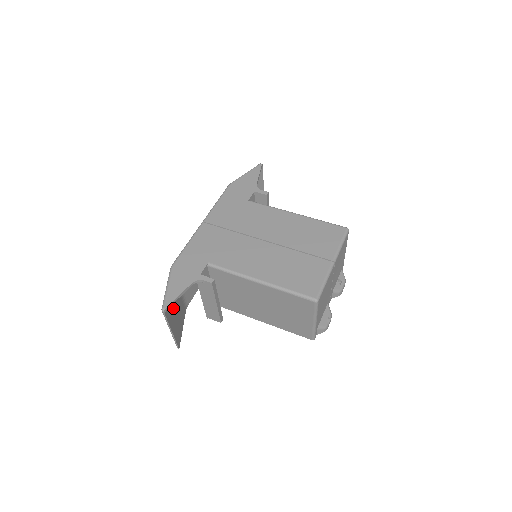
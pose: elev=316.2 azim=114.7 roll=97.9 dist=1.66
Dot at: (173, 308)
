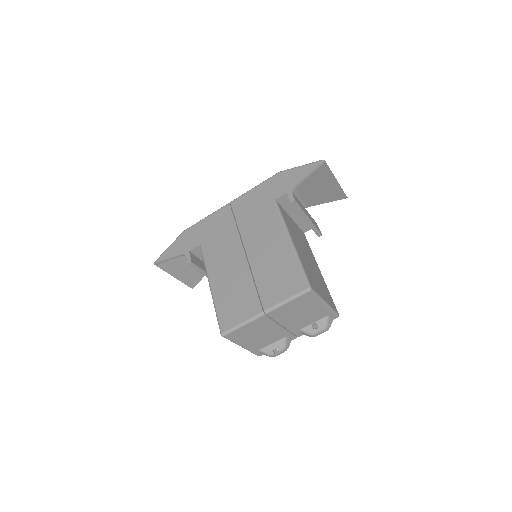
Dot at: (181, 261)
